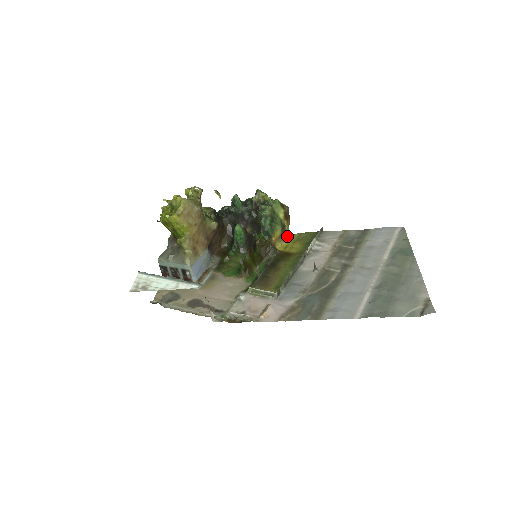
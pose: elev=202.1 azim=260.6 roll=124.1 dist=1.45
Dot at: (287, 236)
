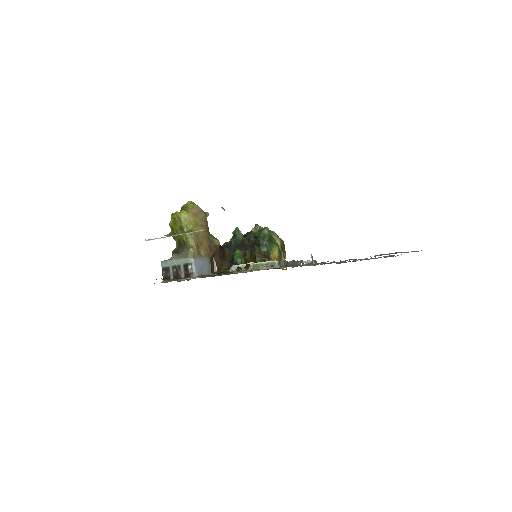
Dot at: (284, 269)
